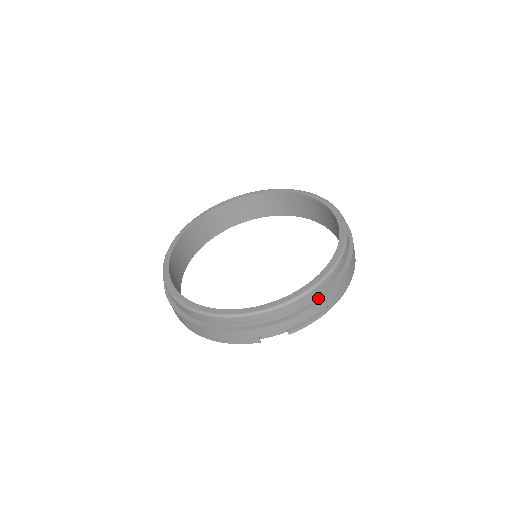
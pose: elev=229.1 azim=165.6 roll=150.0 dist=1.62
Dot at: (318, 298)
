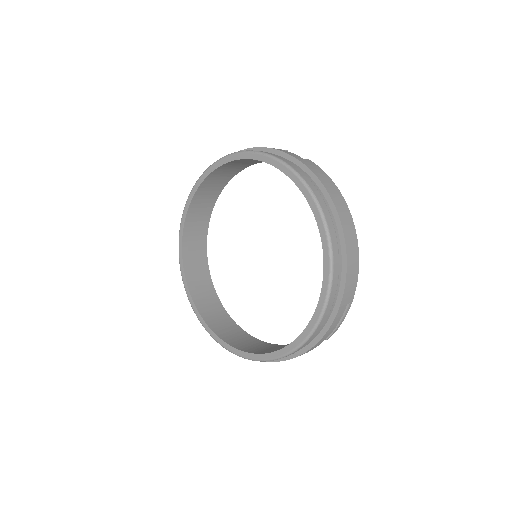
Dot at: (334, 310)
